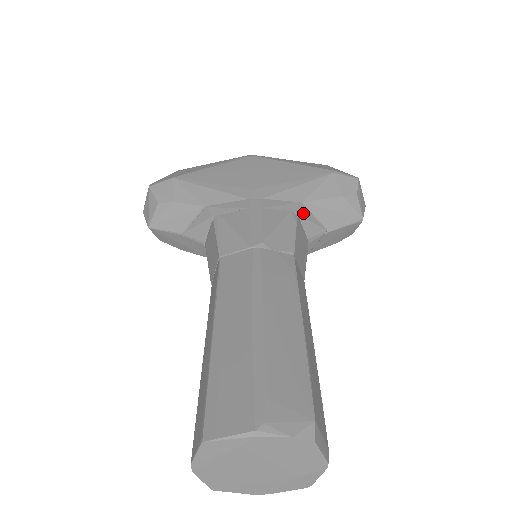
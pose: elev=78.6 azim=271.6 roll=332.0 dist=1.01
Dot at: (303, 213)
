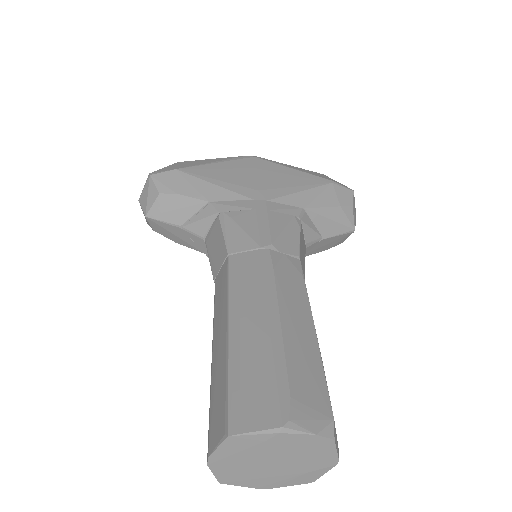
Dot at: (304, 219)
